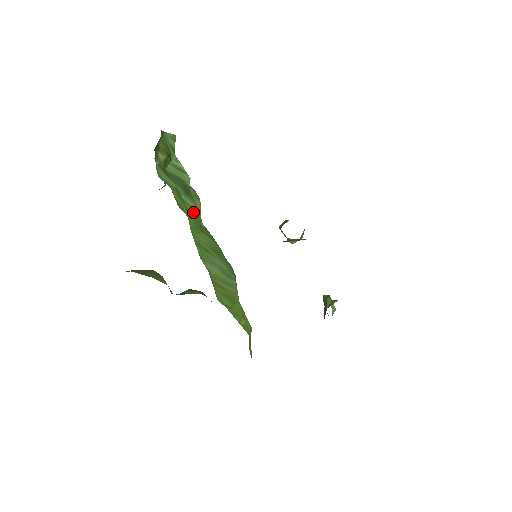
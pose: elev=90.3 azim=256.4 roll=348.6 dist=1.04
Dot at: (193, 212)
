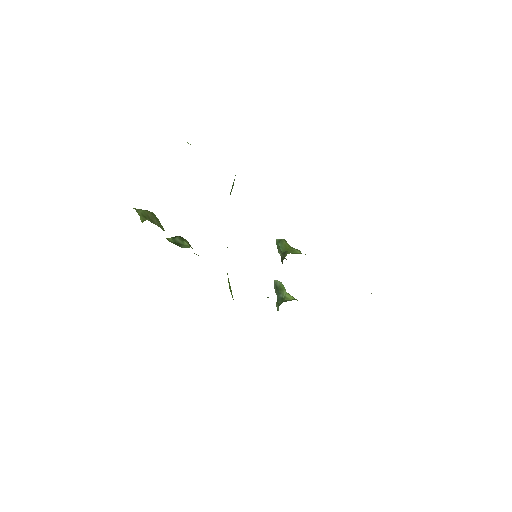
Dot at: occluded
